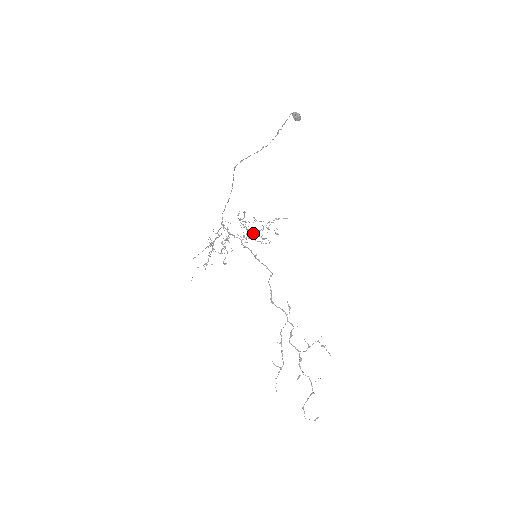
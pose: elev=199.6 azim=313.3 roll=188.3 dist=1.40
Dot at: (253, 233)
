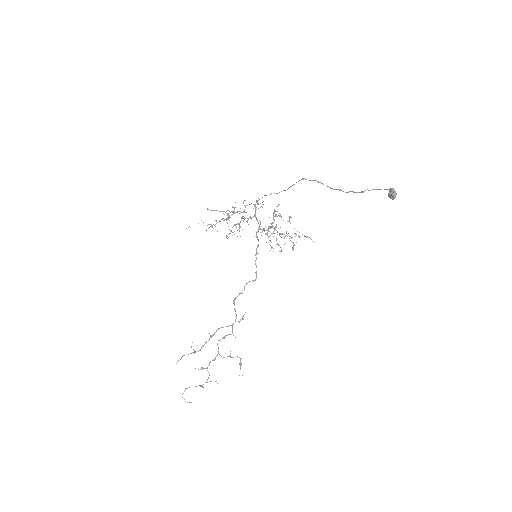
Dot at: (274, 233)
